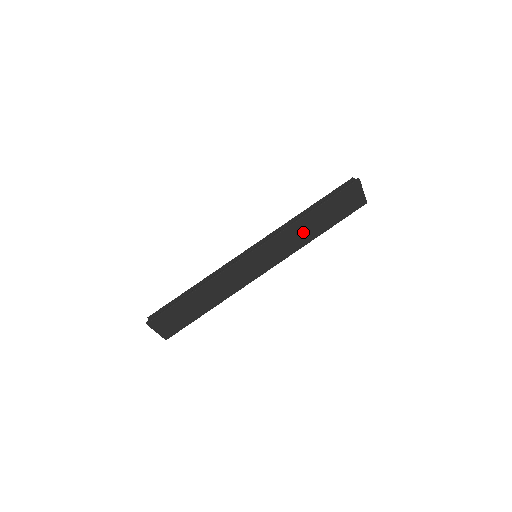
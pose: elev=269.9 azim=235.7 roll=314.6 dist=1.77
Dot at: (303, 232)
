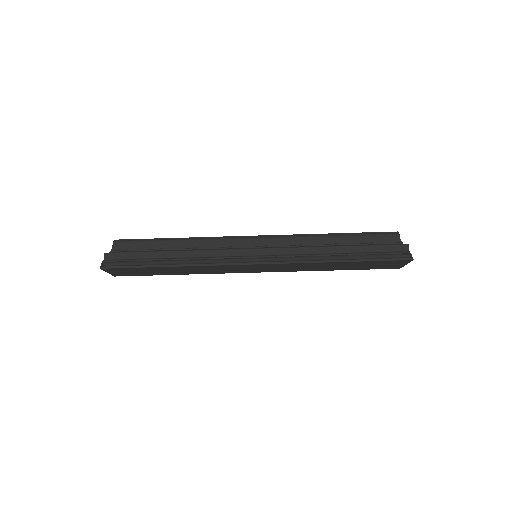
Dot at: (319, 266)
